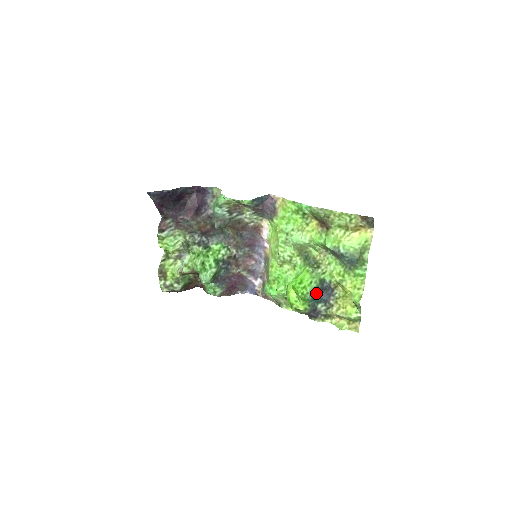
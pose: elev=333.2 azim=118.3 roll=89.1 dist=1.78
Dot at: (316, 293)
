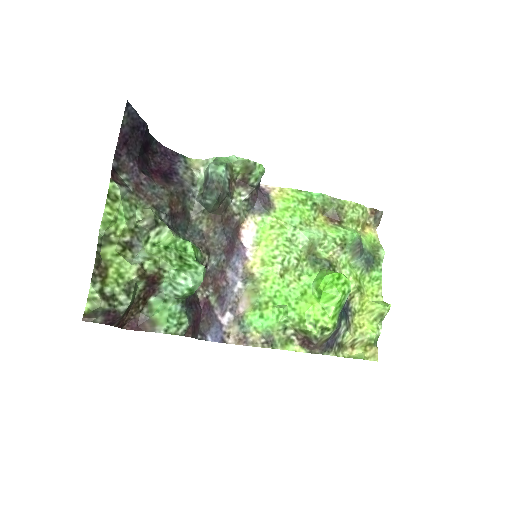
Dot at: occluded
